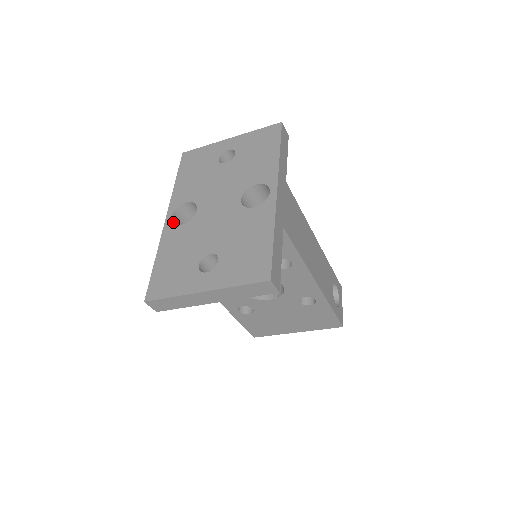
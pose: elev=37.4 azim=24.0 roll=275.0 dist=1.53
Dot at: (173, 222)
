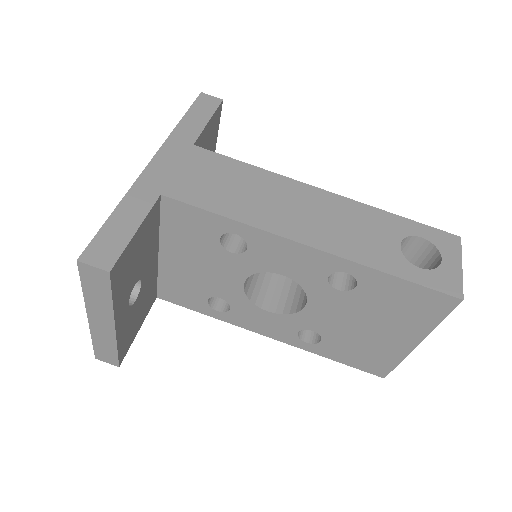
Dot at: occluded
